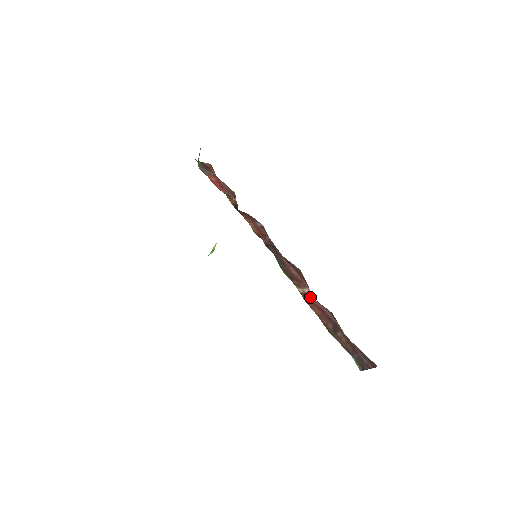
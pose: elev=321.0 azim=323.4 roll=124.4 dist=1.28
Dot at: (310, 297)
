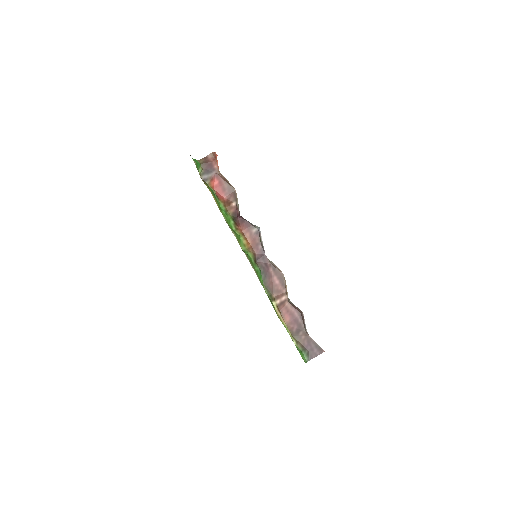
Dot at: (286, 303)
